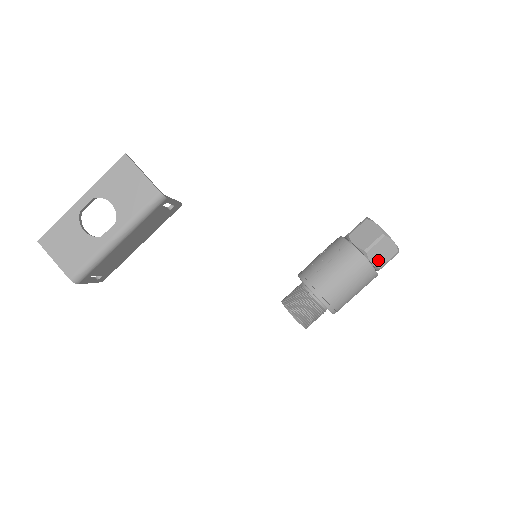
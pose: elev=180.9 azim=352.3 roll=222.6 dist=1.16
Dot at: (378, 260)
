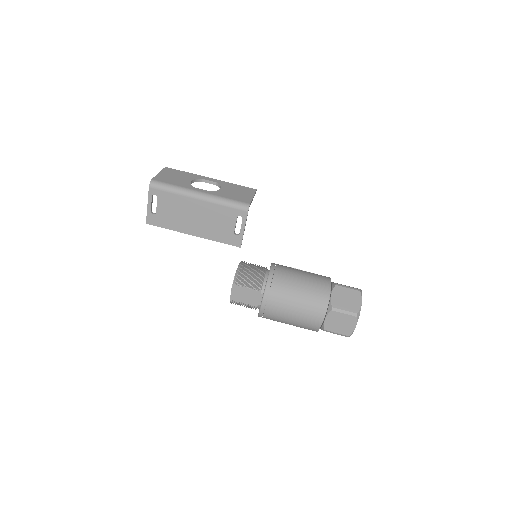
Dot at: (338, 300)
